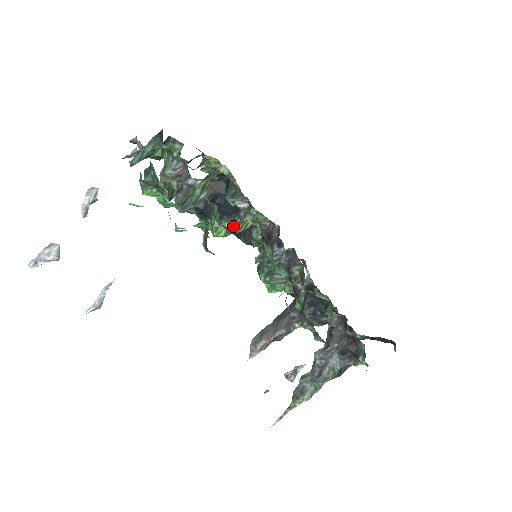
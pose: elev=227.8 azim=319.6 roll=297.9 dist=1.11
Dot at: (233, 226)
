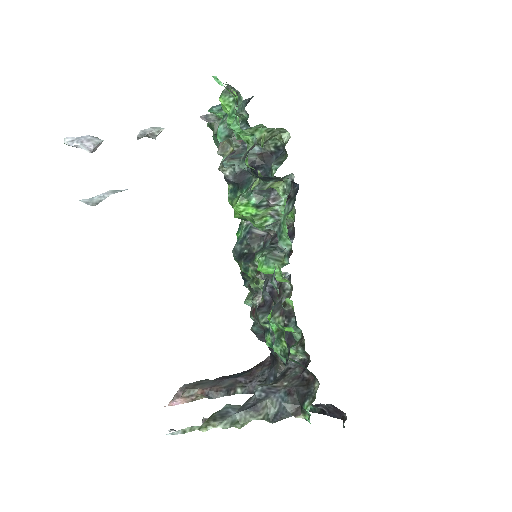
Dot at: (258, 204)
